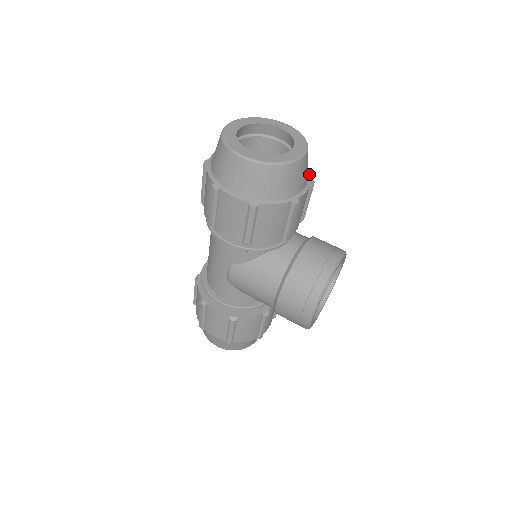
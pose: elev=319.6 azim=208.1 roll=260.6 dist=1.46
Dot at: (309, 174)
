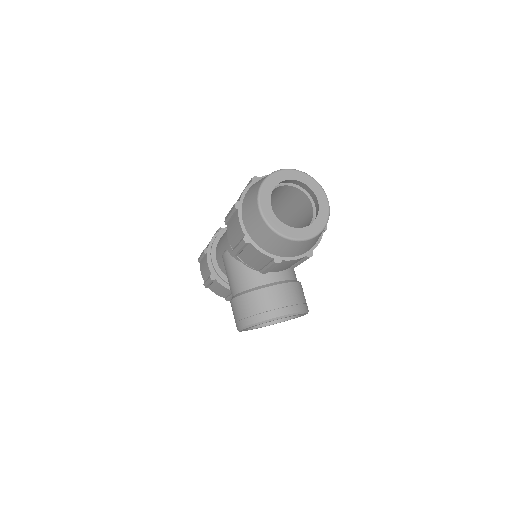
Dot at: (315, 247)
